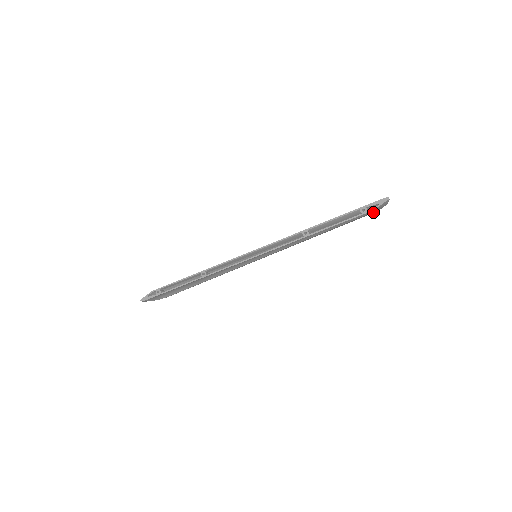
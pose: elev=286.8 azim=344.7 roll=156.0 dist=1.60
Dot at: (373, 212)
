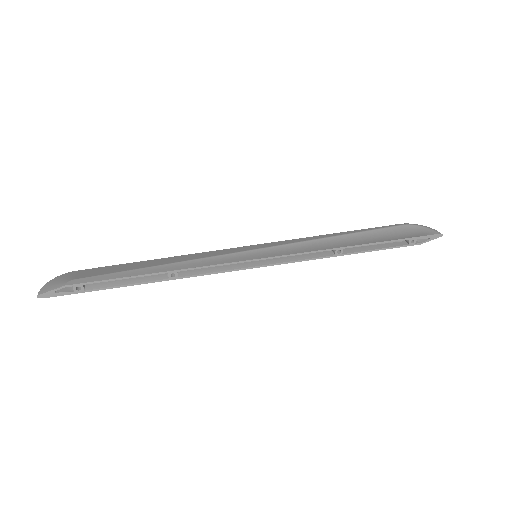
Dot at: occluded
